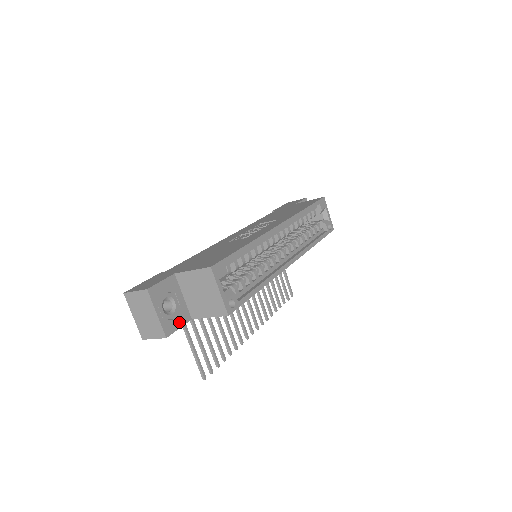
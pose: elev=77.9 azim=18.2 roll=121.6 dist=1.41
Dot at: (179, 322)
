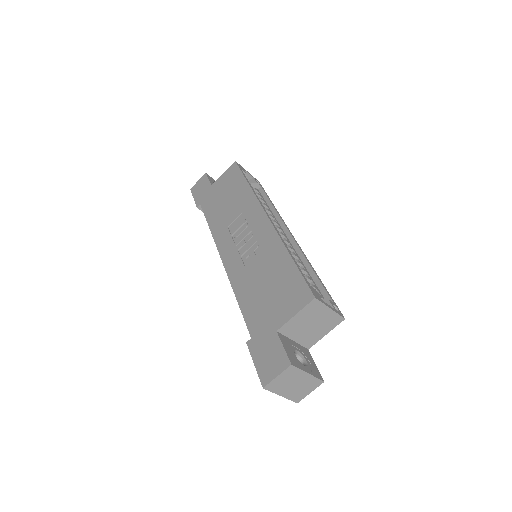
Dot at: (312, 361)
